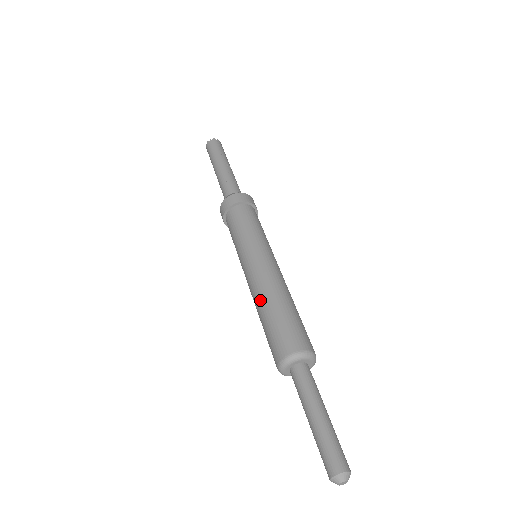
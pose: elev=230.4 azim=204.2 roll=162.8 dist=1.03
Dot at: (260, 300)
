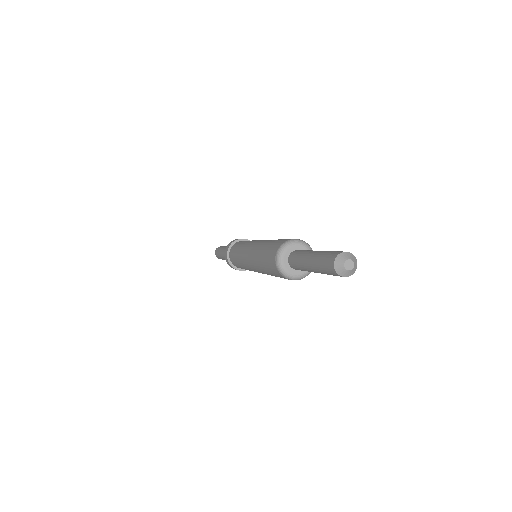
Dot at: (257, 249)
